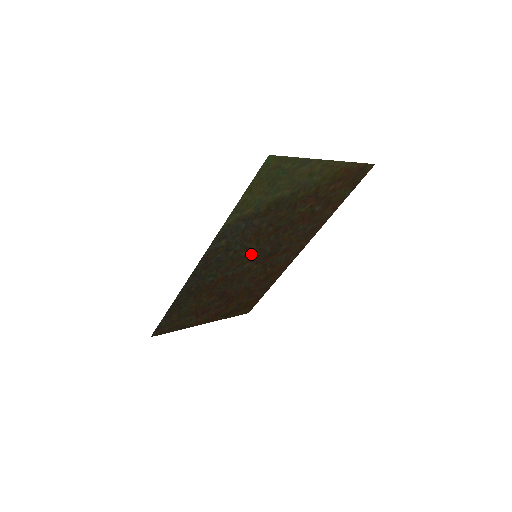
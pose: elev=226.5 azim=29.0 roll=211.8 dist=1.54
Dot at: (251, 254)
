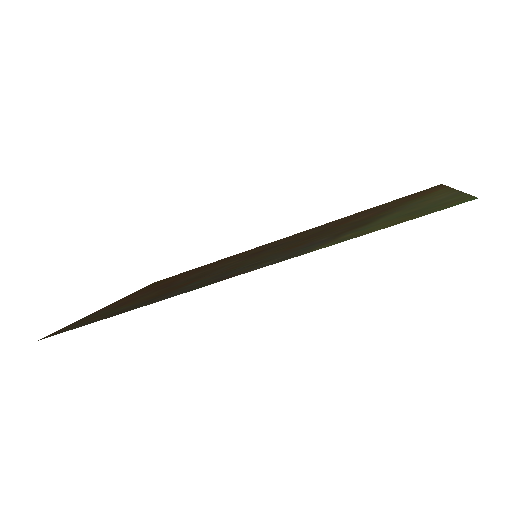
Dot at: (257, 256)
